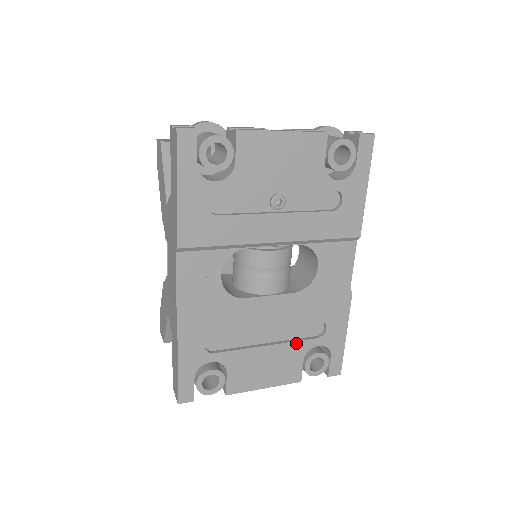
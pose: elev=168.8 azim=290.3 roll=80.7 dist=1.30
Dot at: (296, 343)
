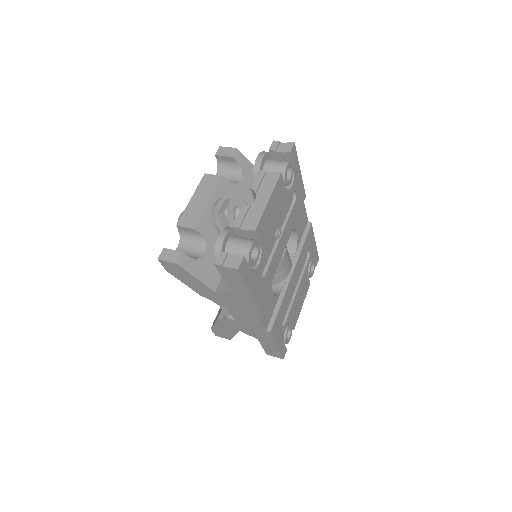
Dot at: (304, 274)
